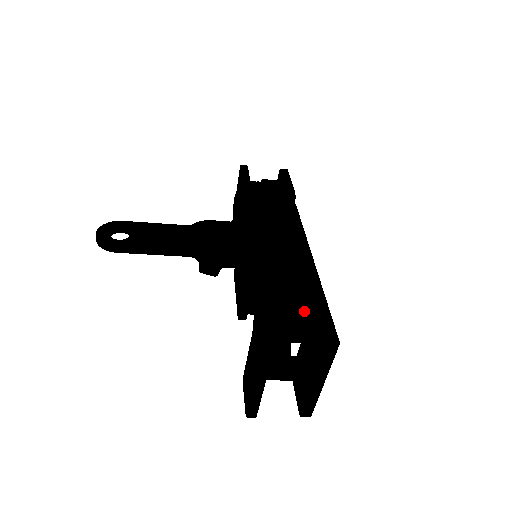
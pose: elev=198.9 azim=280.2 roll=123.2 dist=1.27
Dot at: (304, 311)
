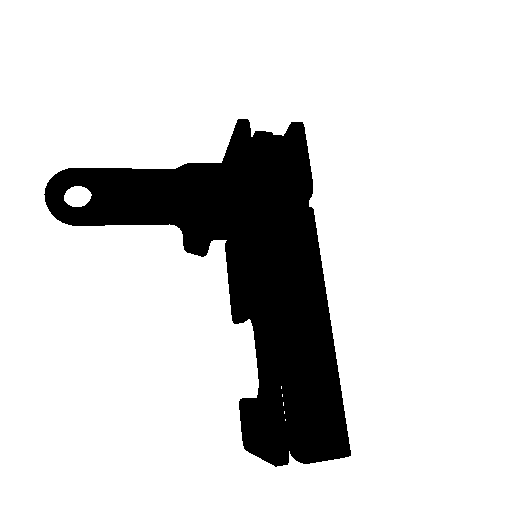
Dot at: (318, 423)
